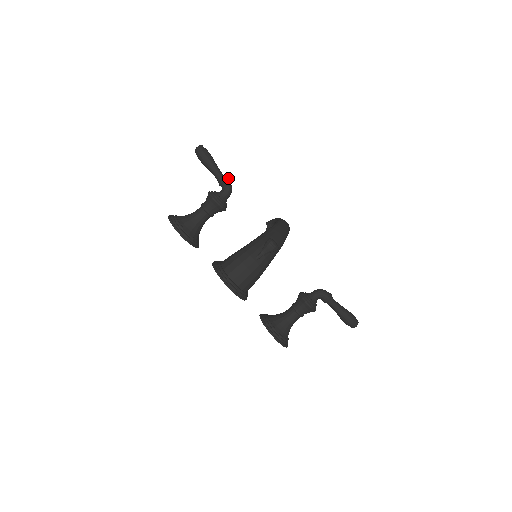
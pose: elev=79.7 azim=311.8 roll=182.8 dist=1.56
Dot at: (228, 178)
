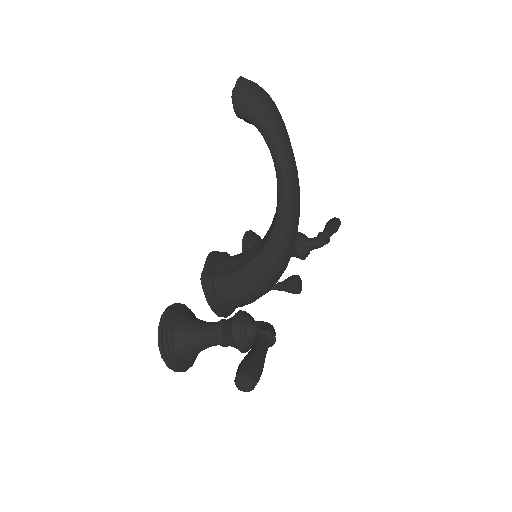
Dot at: (275, 339)
